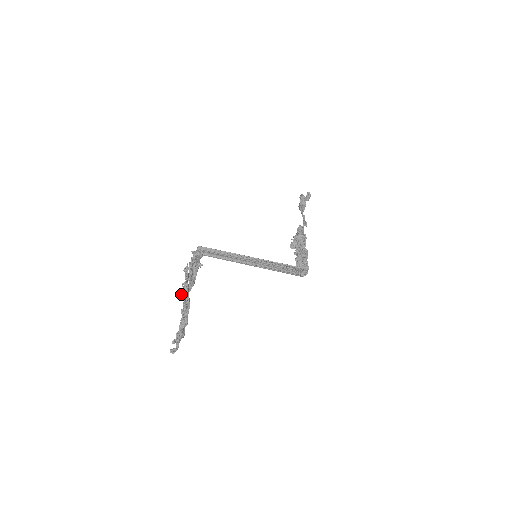
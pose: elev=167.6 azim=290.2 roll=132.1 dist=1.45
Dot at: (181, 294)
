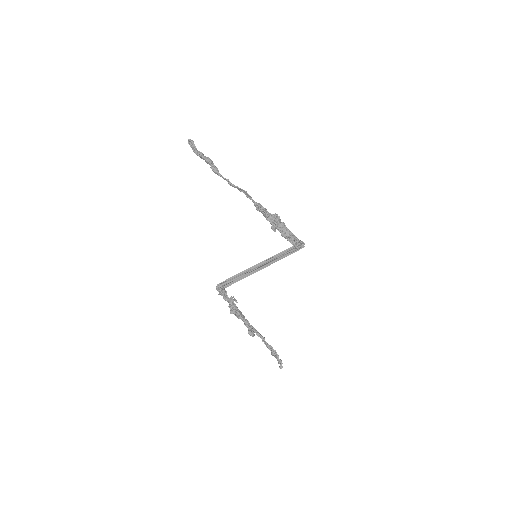
Dot at: (252, 332)
